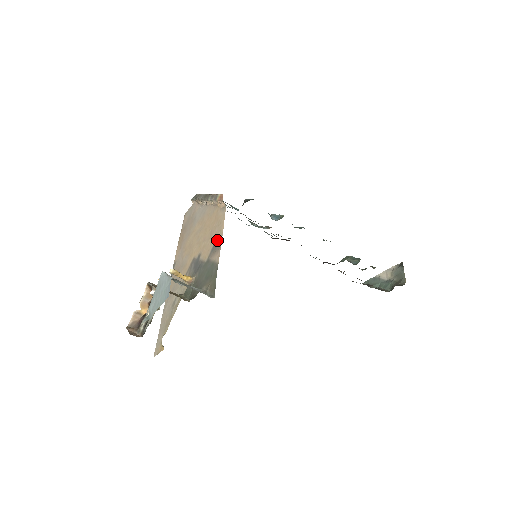
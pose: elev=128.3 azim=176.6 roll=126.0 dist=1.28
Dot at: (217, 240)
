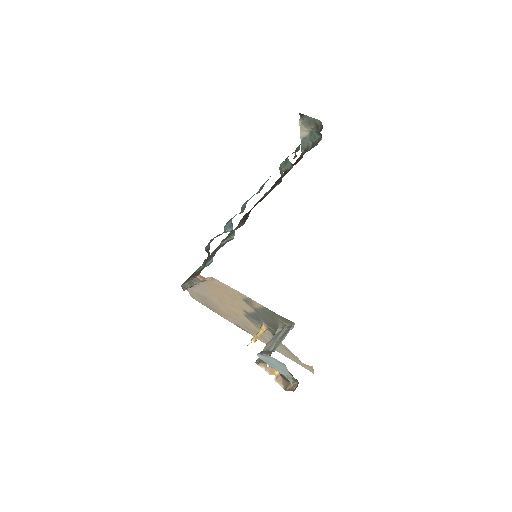
Dot at: (241, 297)
